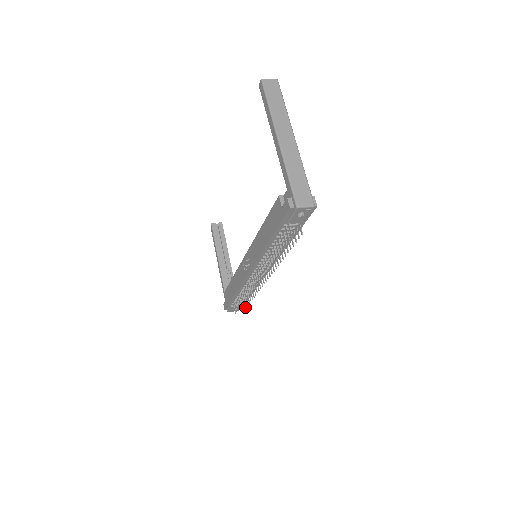
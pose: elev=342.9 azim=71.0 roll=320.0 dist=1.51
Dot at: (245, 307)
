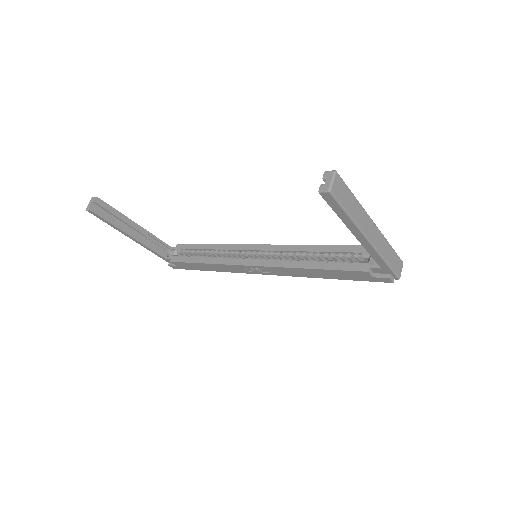
Dot at: occluded
